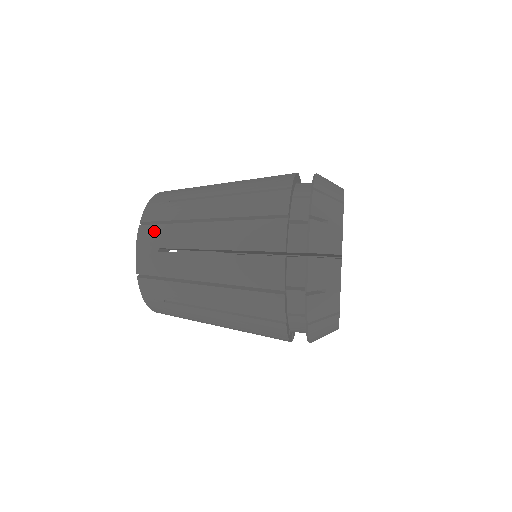
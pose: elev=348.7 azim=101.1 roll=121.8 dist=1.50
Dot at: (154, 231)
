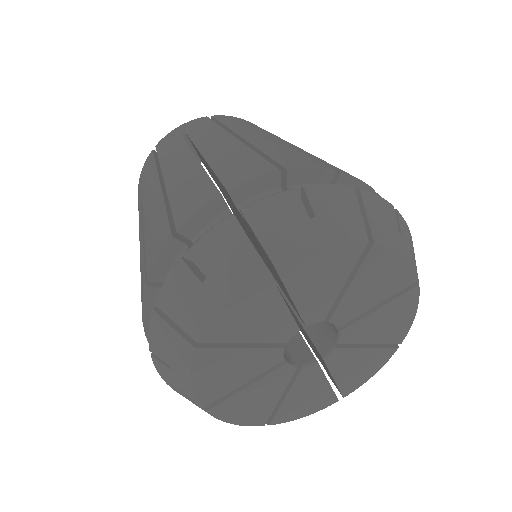
Dot at: (204, 122)
